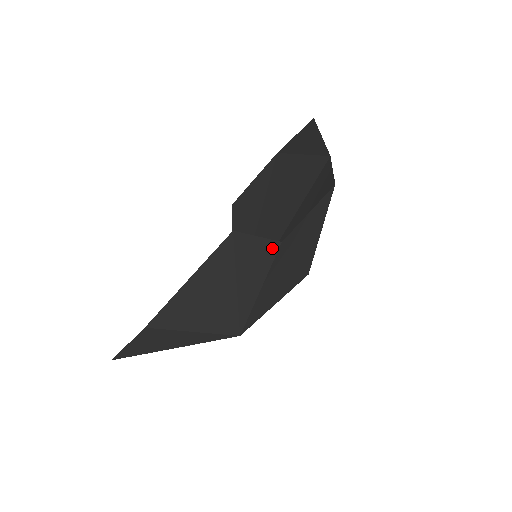
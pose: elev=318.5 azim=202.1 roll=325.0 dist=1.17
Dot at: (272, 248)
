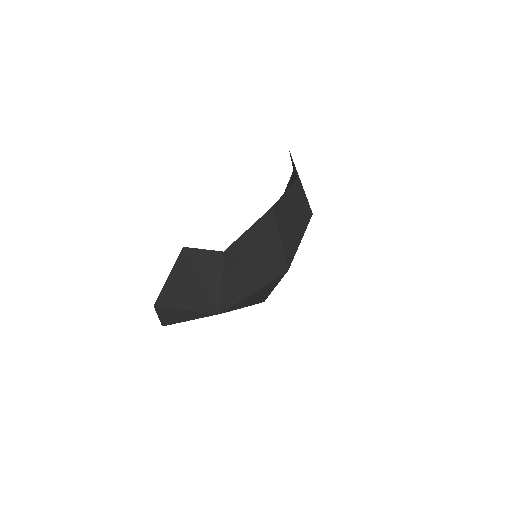
Dot at: (218, 256)
